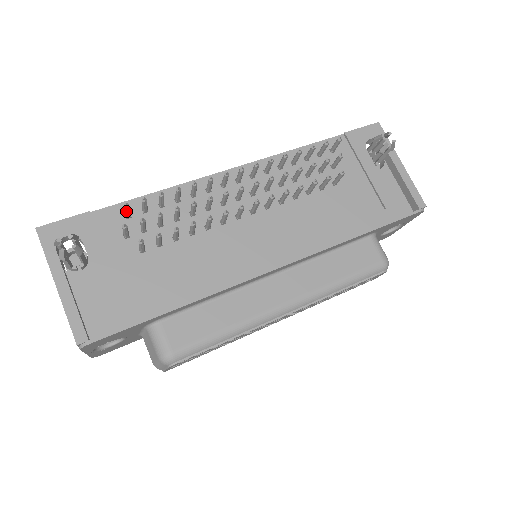
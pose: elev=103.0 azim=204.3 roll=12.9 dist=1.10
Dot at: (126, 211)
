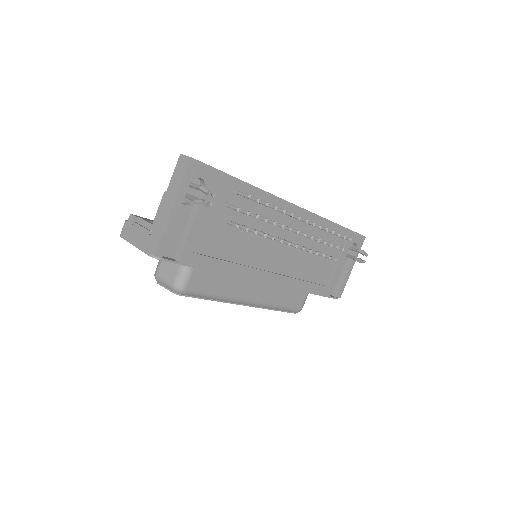
Dot at: (244, 196)
